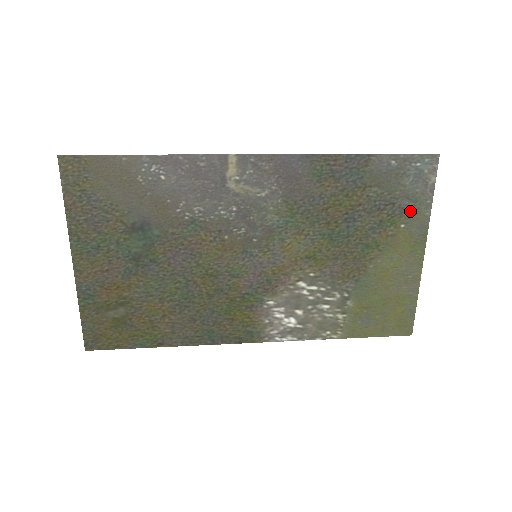
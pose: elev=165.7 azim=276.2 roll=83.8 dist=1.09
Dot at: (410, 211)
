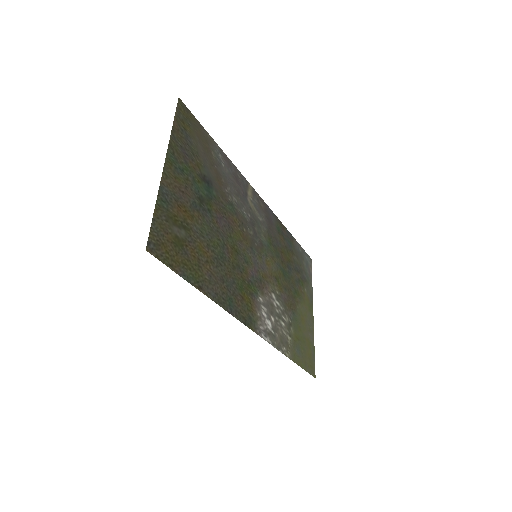
Dot at: (307, 282)
